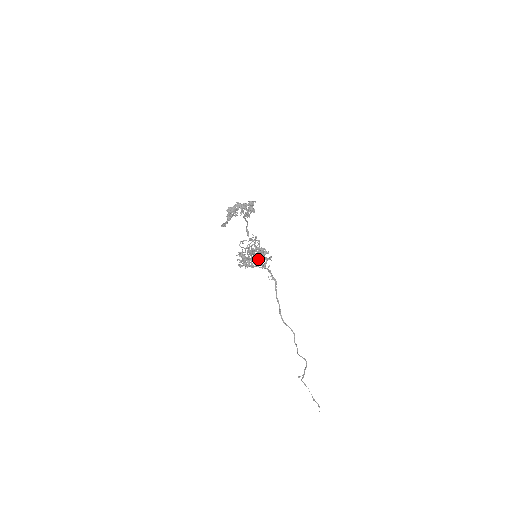
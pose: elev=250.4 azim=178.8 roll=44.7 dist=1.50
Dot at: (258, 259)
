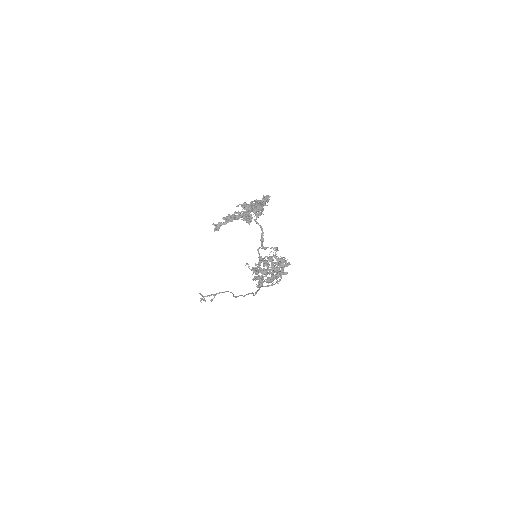
Dot at: occluded
